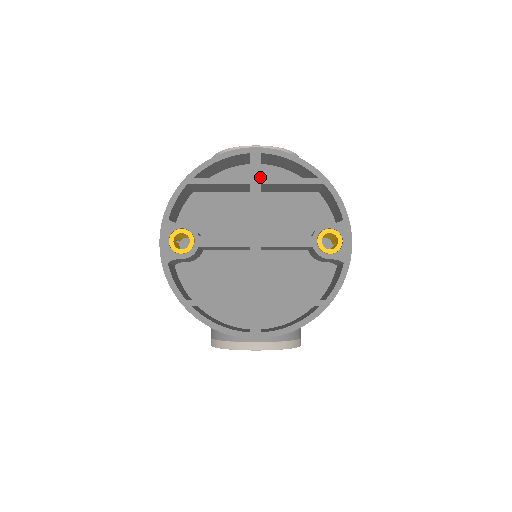
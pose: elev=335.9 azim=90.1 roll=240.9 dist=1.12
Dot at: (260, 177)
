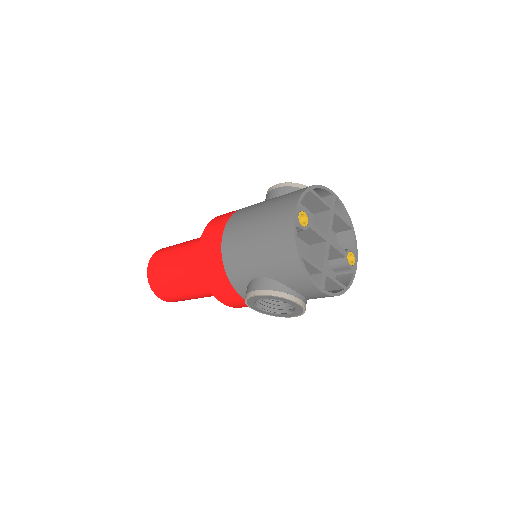
Dot at: occluded
